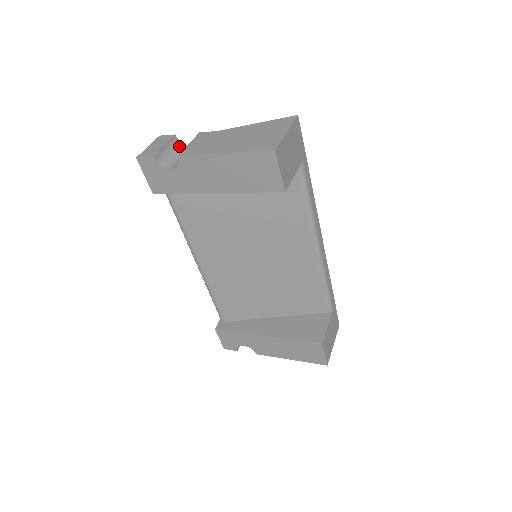
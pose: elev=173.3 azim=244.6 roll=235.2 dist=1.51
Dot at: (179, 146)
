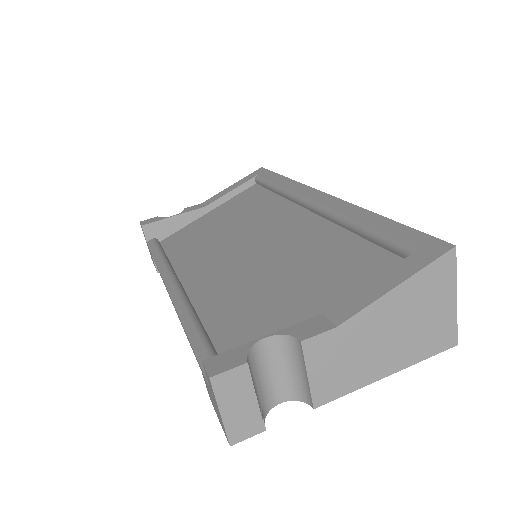
Dot at: (253, 360)
